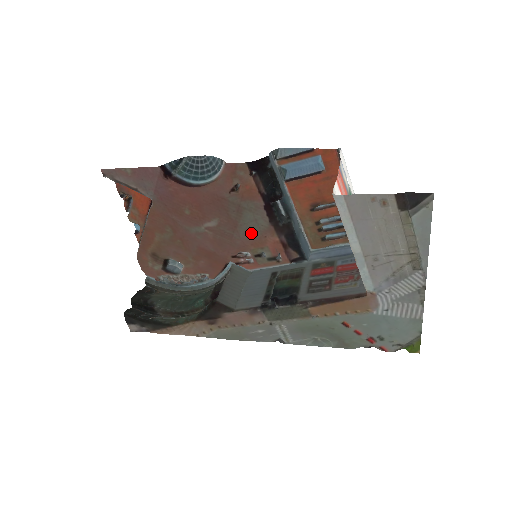
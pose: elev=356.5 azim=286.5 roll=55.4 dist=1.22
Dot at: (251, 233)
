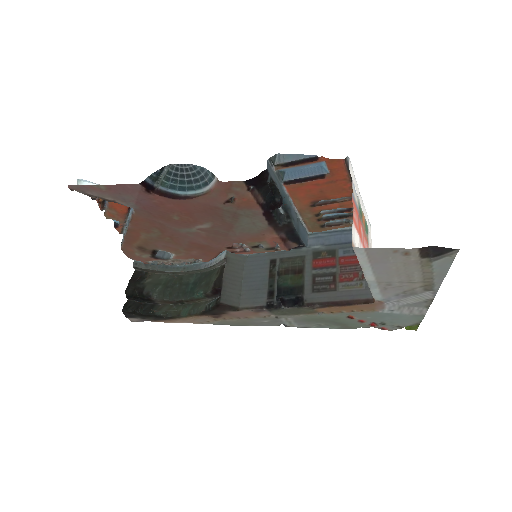
Dot at: (248, 232)
